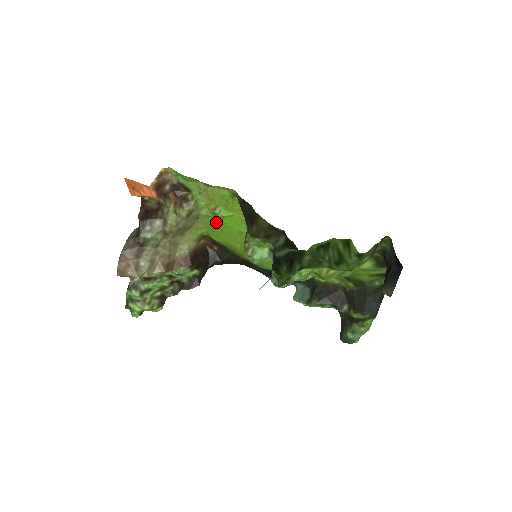
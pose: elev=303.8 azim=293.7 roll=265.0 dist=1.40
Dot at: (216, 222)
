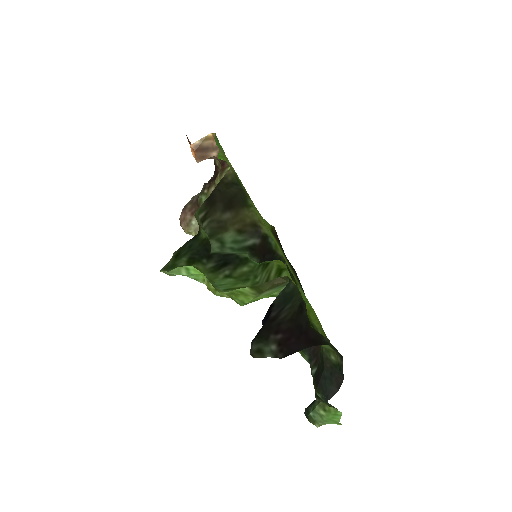
Dot at: occluded
